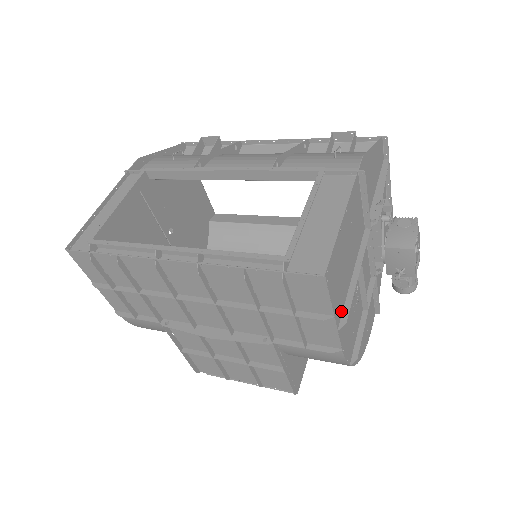
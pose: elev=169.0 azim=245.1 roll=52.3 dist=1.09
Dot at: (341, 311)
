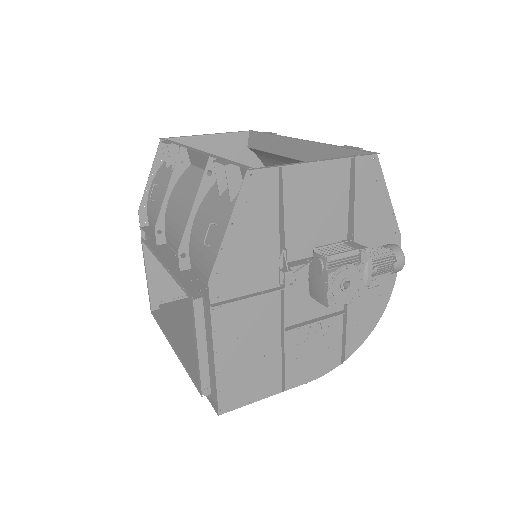
Dot at: (279, 380)
